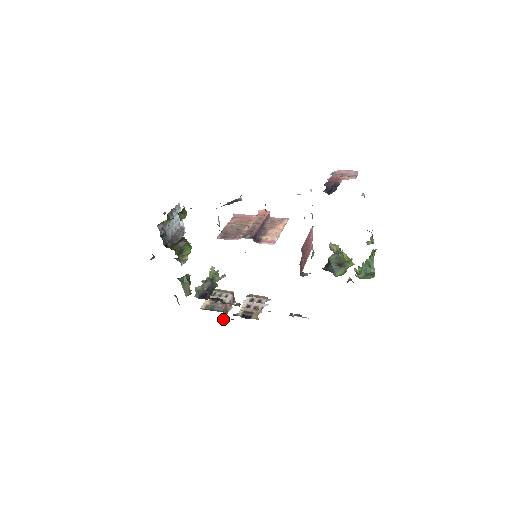
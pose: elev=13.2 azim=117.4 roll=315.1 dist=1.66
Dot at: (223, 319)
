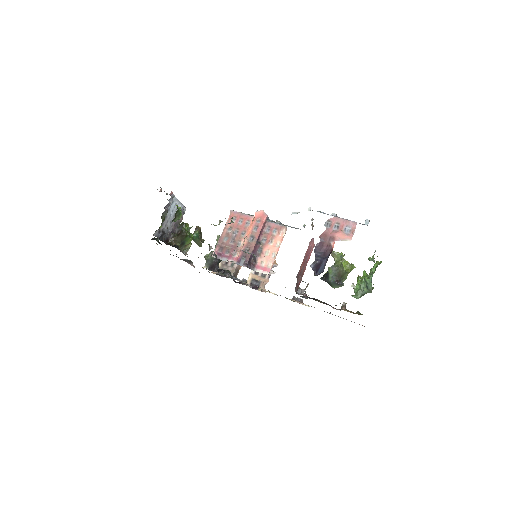
Dot at: (234, 280)
